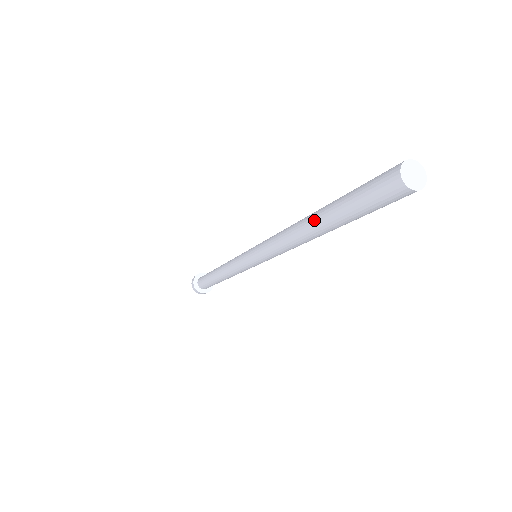
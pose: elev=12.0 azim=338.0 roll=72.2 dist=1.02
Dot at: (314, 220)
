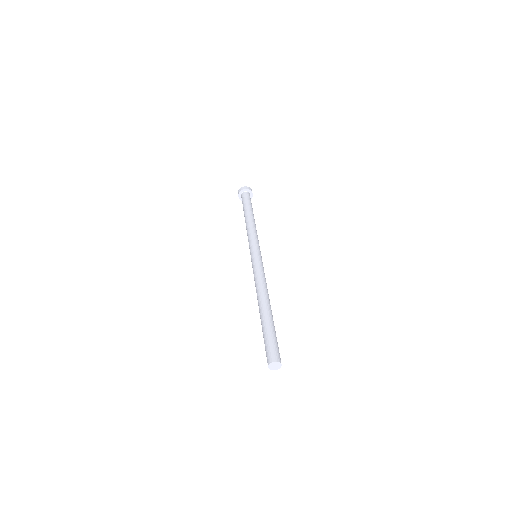
Dot at: (260, 316)
